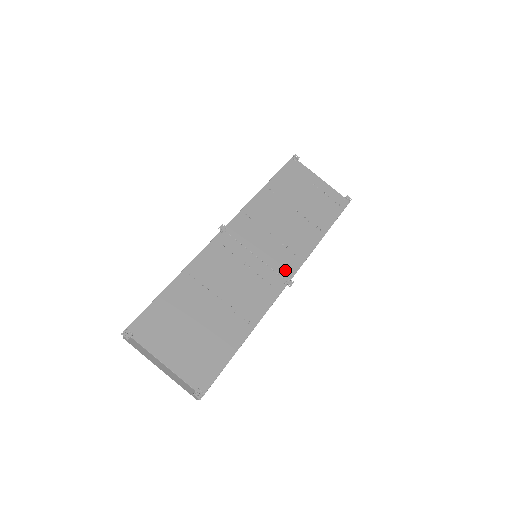
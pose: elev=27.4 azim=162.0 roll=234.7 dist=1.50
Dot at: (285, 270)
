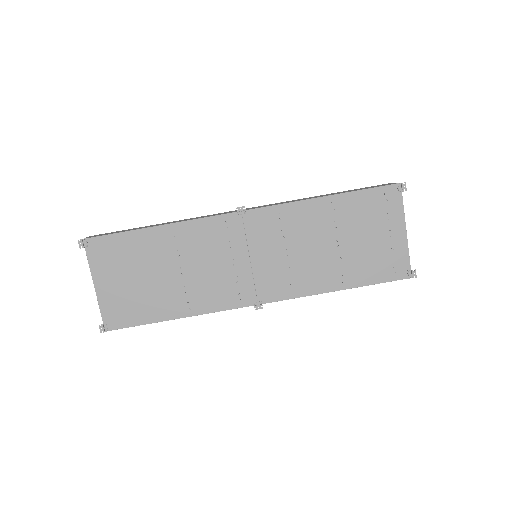
Dot at: (266, 292)
